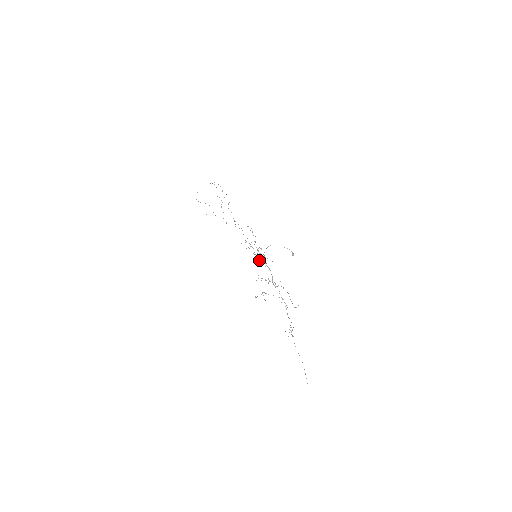
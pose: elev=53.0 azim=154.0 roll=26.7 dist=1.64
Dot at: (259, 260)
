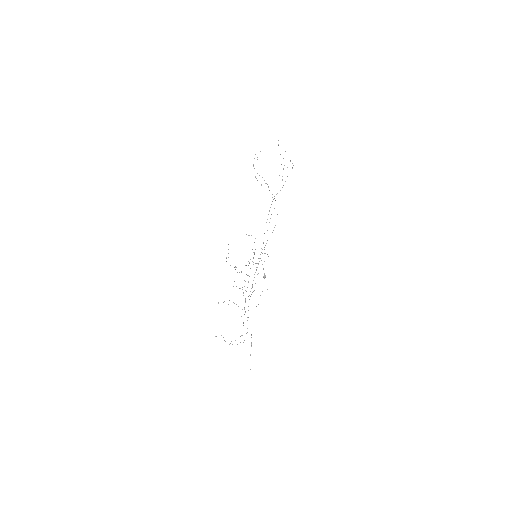
Dot at: occluded
